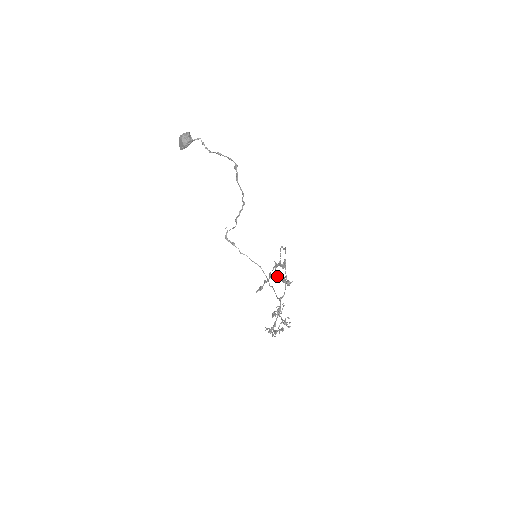
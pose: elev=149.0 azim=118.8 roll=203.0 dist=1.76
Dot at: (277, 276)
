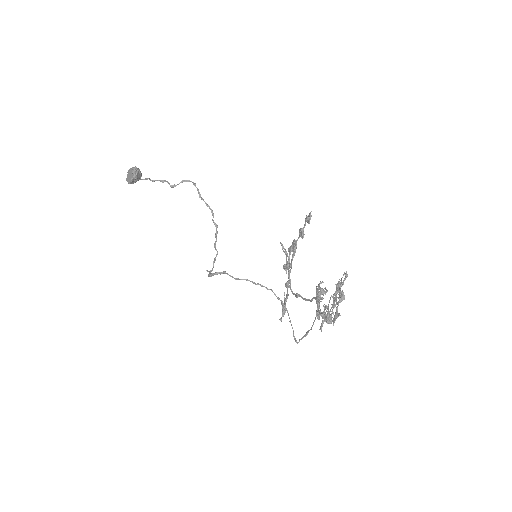
Dot at: (293, 249)
